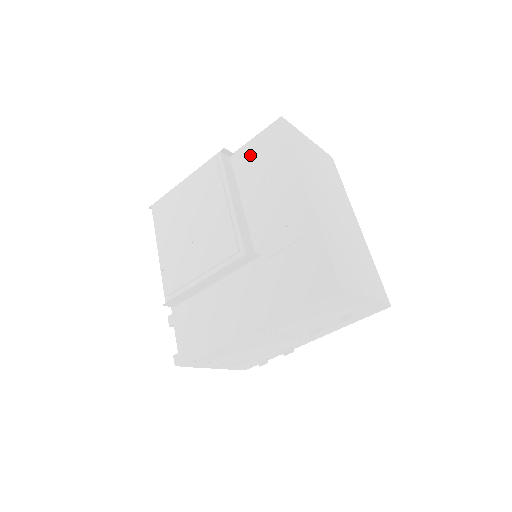
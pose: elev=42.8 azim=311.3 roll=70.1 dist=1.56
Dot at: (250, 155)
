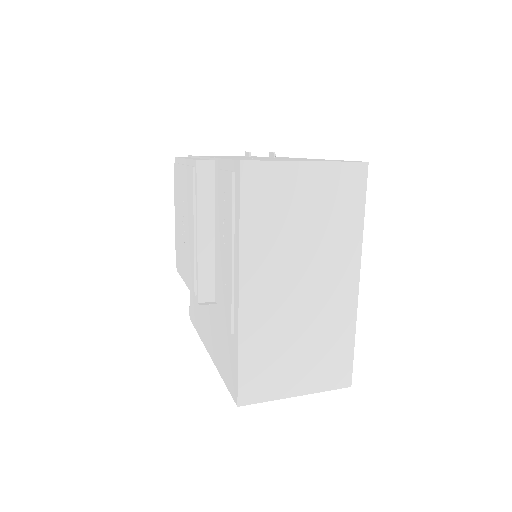
Dot at: (220, 183)
